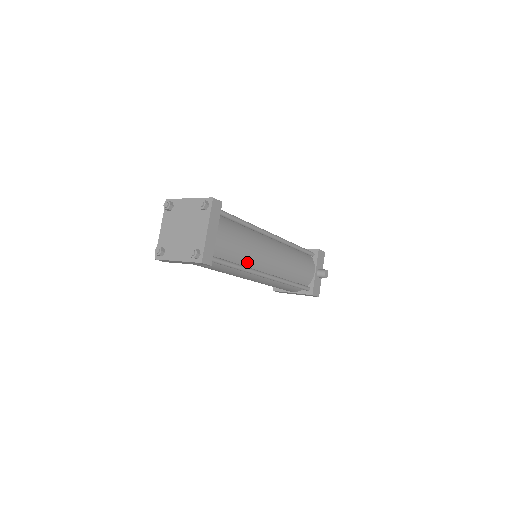
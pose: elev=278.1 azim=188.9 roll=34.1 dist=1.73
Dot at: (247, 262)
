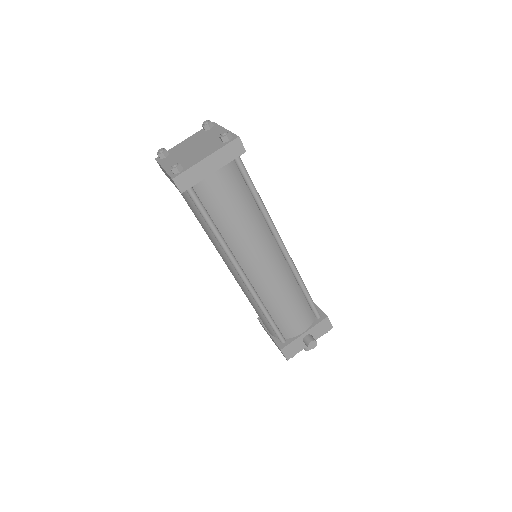
Dot at: (230, 238)
